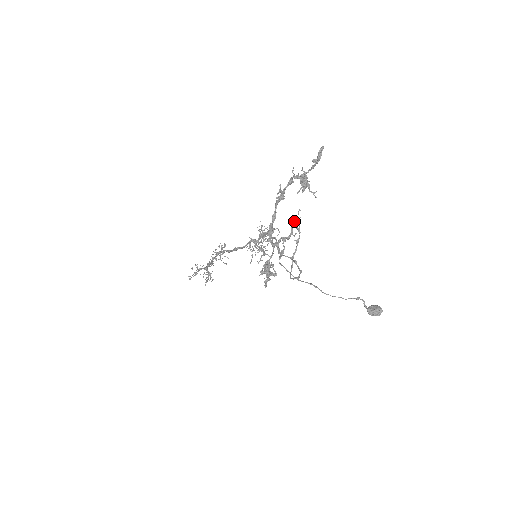
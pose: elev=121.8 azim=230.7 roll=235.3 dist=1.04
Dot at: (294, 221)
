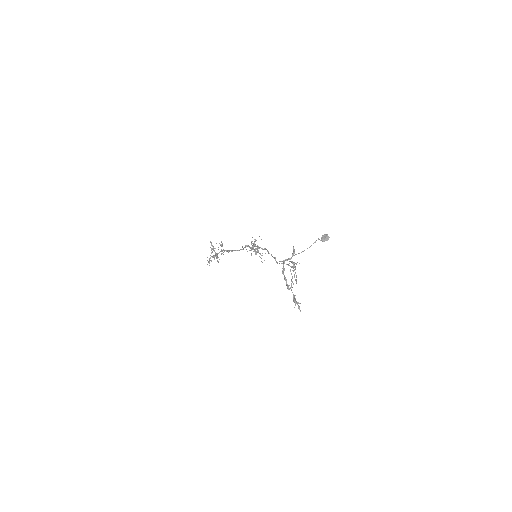
Dot at: occluded
